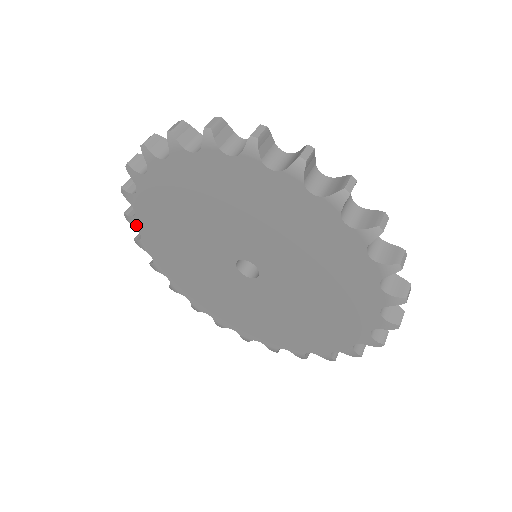
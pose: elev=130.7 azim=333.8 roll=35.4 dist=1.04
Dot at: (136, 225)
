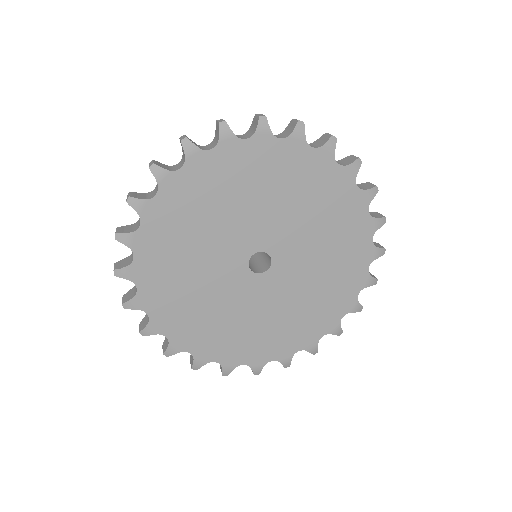
Dot at: (144, 211)
